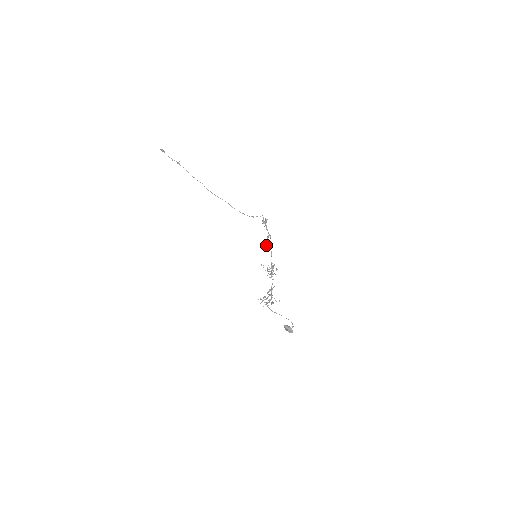
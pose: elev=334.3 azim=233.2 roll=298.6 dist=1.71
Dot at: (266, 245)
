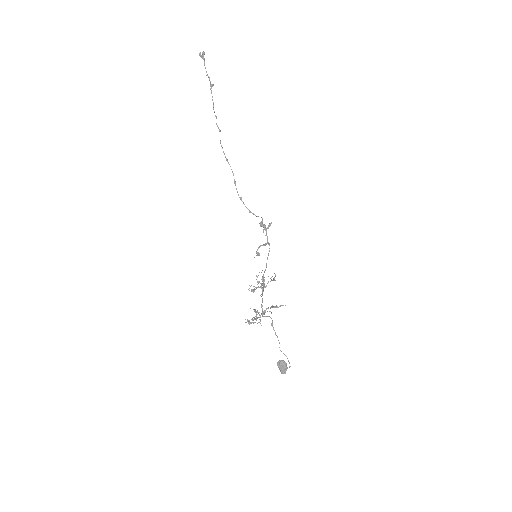
Dot at: occluded
